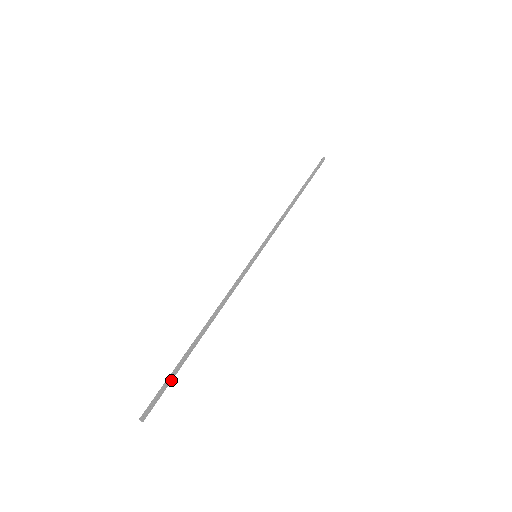
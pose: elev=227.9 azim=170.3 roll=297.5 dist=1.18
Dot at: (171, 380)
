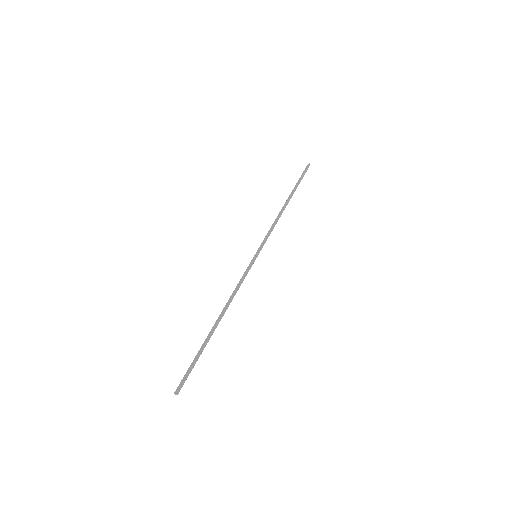
Dot at: occluded
